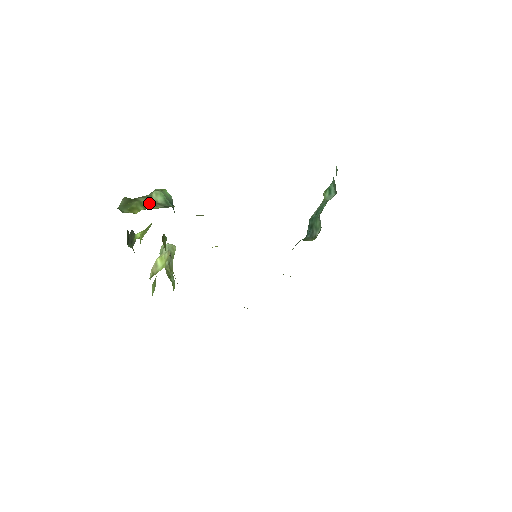
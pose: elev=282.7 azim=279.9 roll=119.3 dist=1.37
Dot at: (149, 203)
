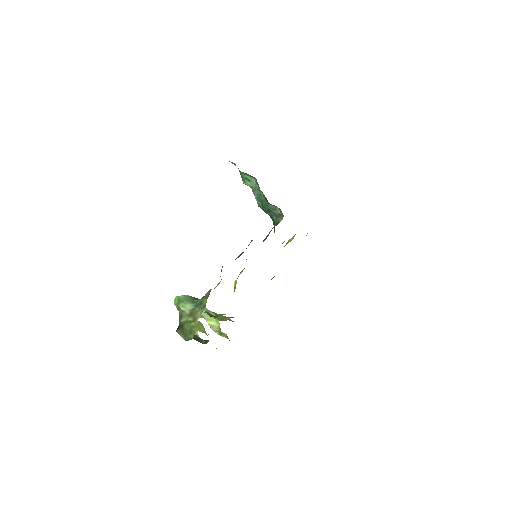
Dot at: (190, 316)
